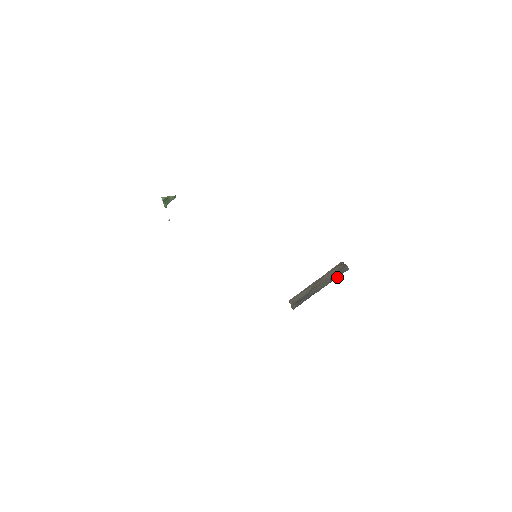
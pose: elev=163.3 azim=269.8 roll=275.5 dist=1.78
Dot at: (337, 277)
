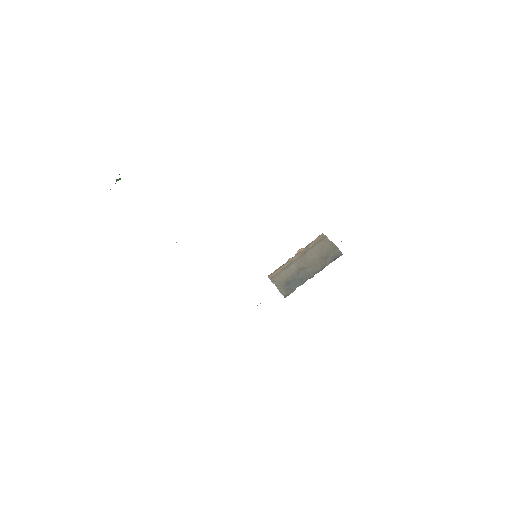
Dot at: (331, 262)
